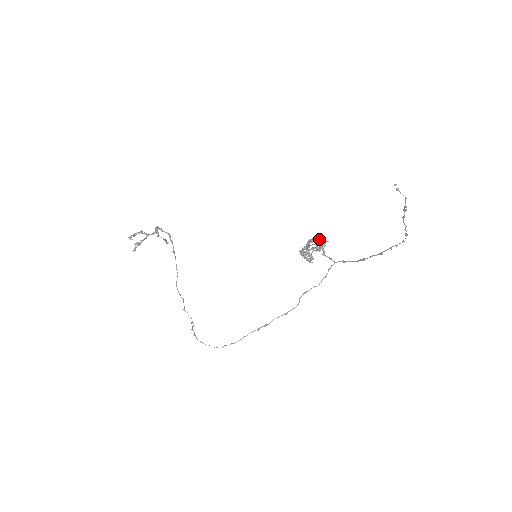
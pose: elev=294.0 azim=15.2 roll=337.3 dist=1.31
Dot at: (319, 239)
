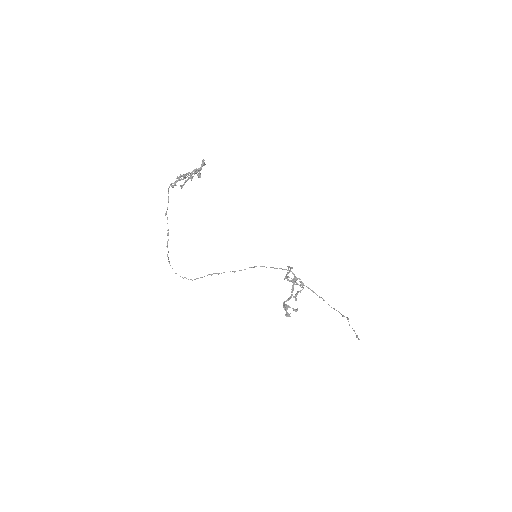
Dot at: occluded
